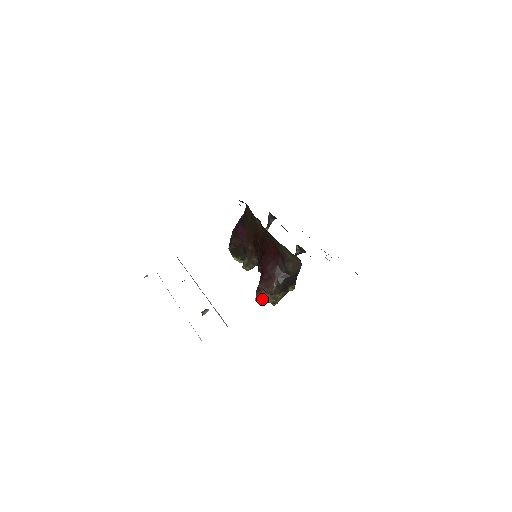
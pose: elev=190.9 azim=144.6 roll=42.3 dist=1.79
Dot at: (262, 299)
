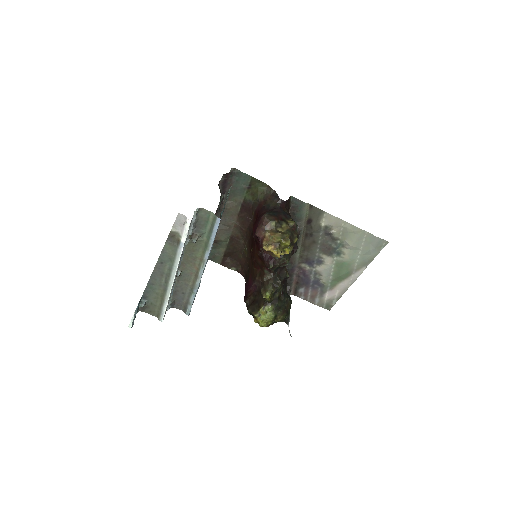
Dot at: (270, 245)
